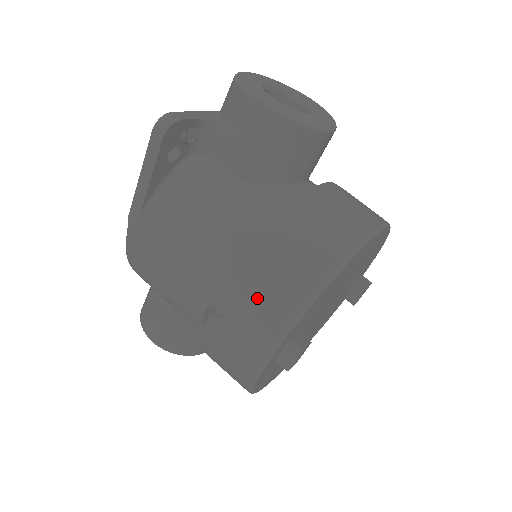
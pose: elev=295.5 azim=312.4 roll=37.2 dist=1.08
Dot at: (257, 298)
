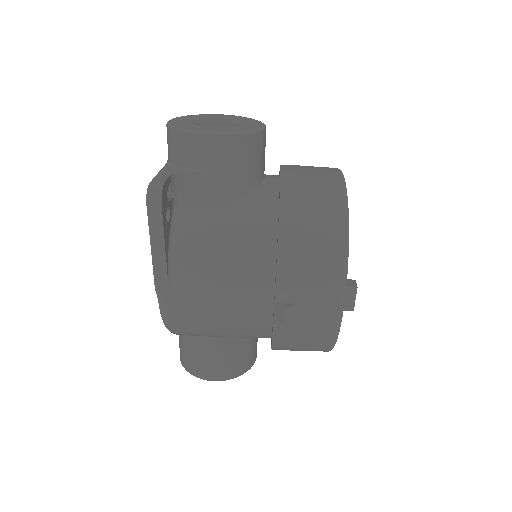
Dot at: (309, 273)
